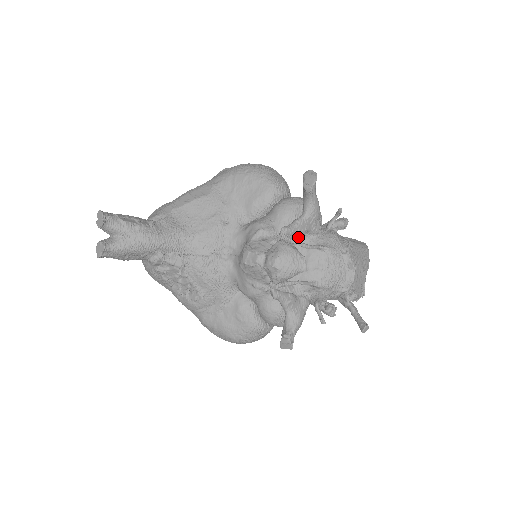
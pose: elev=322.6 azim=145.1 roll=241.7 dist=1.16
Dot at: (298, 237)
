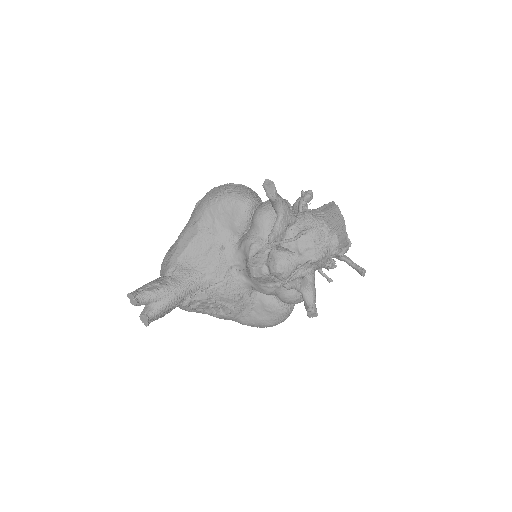
Dot at: (282, 234)
